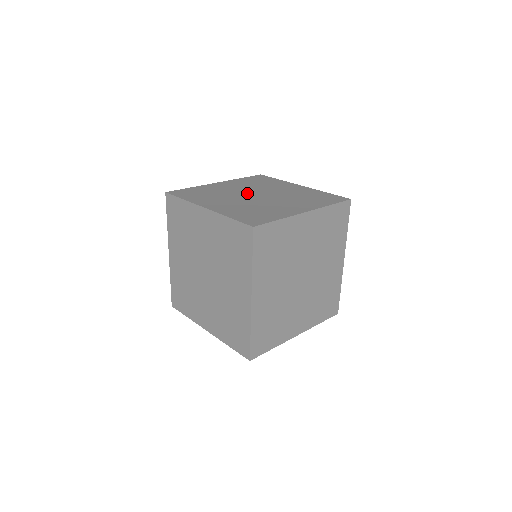
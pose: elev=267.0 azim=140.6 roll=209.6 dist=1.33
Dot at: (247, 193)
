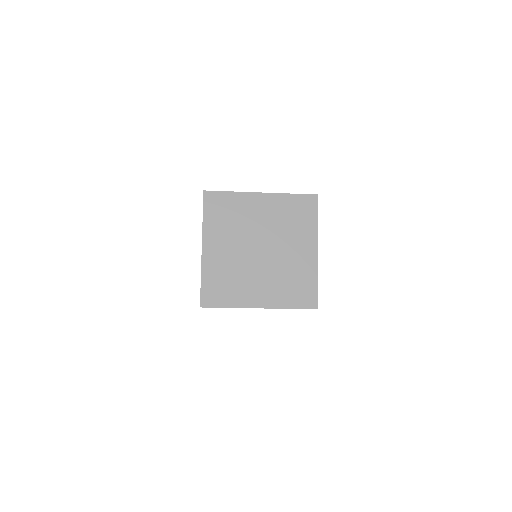
Dot at: occluded
